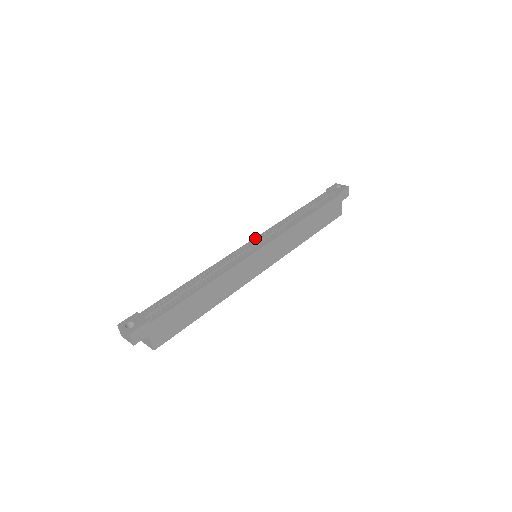
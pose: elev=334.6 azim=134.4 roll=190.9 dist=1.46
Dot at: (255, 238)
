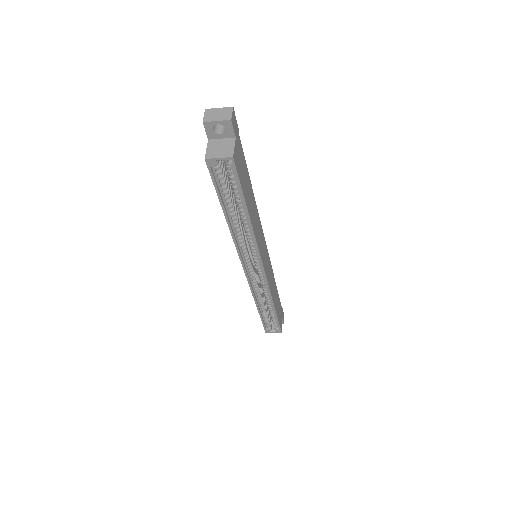
Dot at: occluded
